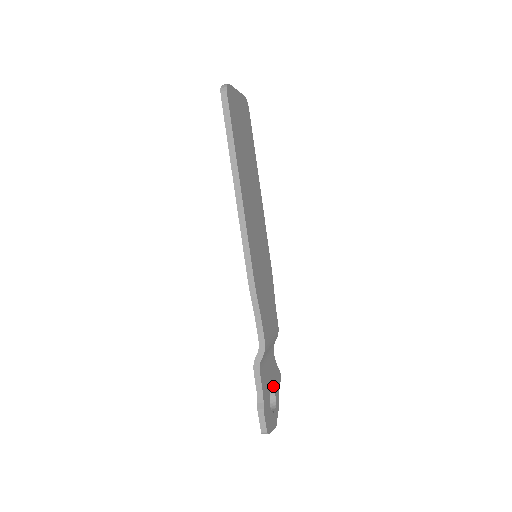
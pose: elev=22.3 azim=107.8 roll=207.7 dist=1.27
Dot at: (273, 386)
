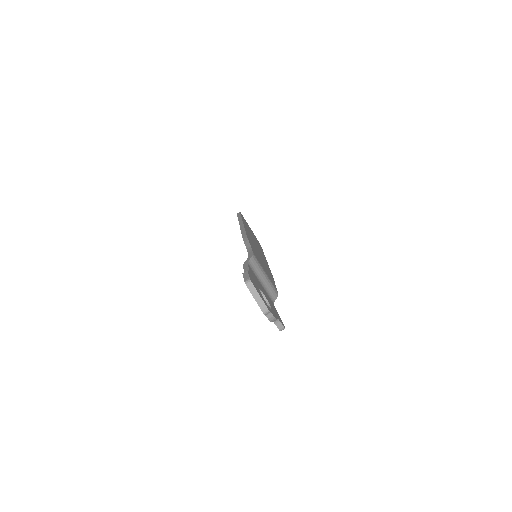
Dot at: (268, 302)
